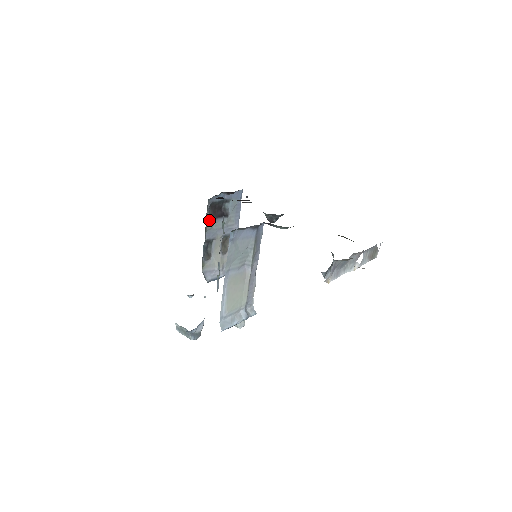
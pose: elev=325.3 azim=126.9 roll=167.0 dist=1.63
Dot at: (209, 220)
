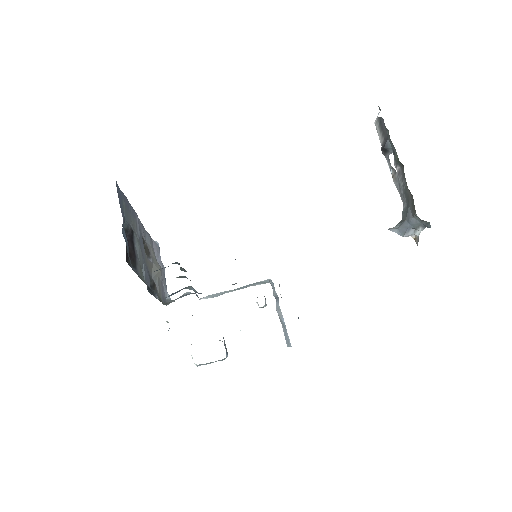
Dot at: (136, 271)
